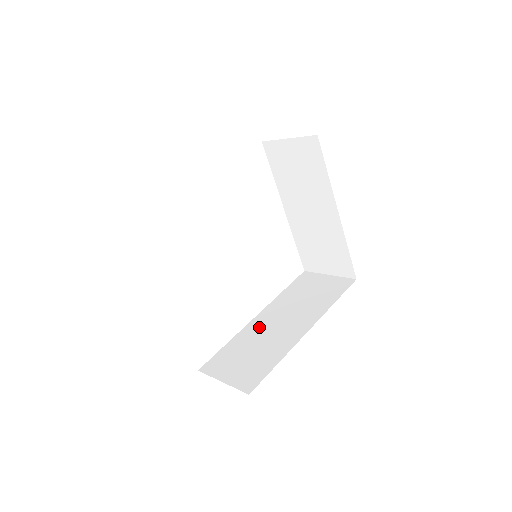
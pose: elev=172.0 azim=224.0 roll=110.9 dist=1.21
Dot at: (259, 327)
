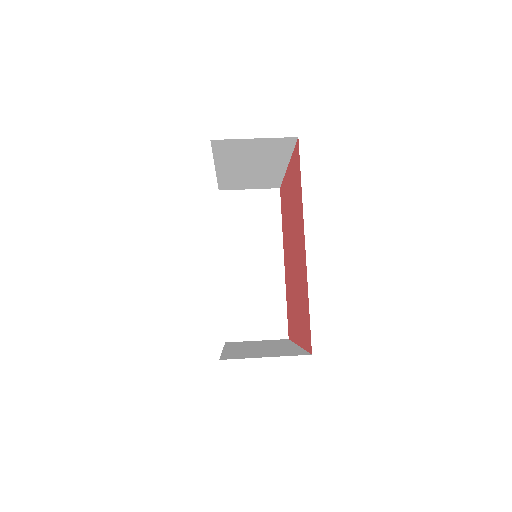
Dot at: (238, 277)
